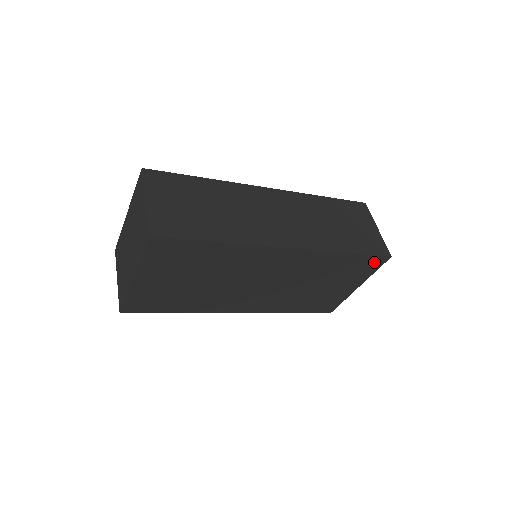
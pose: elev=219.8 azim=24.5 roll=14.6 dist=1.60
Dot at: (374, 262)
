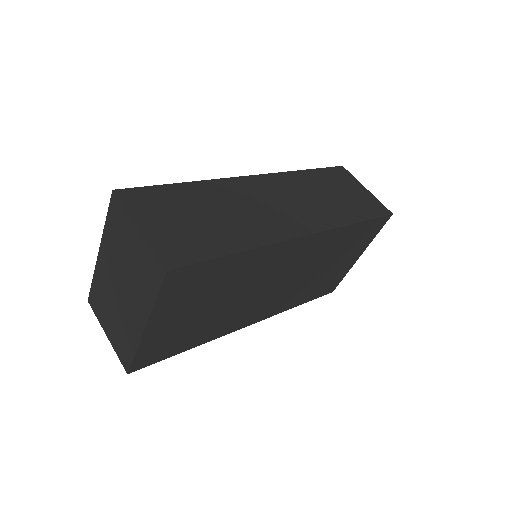
Dot at: (377, 225)
